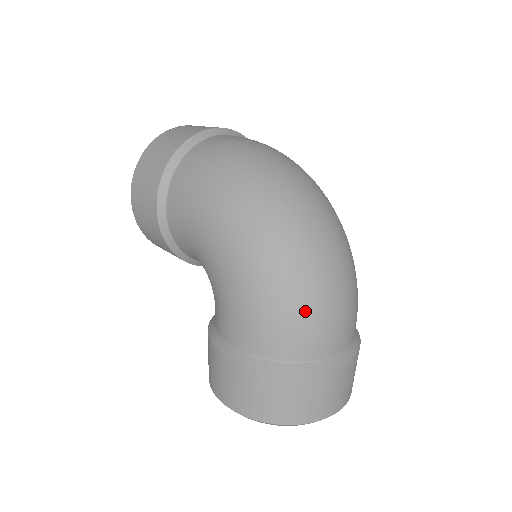
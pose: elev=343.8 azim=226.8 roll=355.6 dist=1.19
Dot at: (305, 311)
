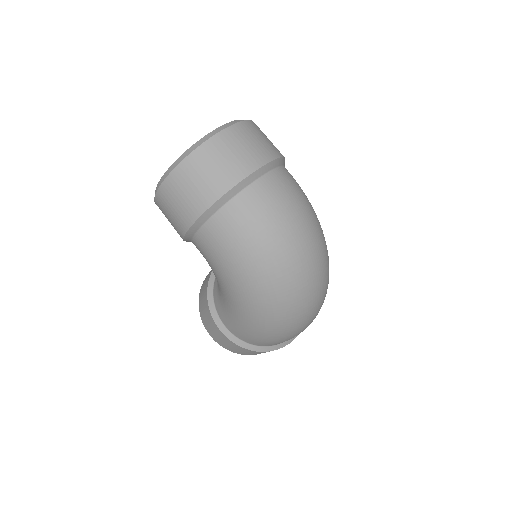
Dot at: (283, 338)
